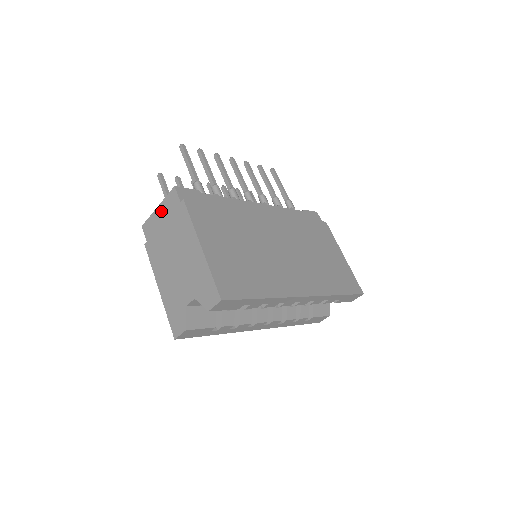
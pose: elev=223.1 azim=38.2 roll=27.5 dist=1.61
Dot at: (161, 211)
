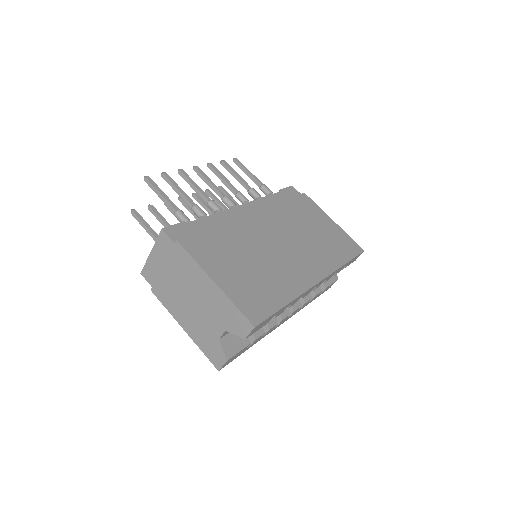
Dot at: (156, 255)
